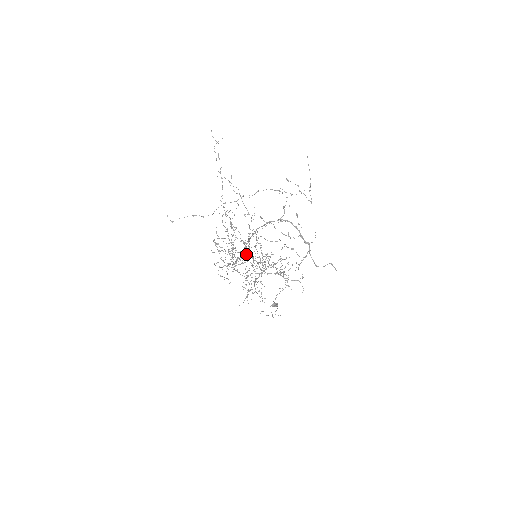
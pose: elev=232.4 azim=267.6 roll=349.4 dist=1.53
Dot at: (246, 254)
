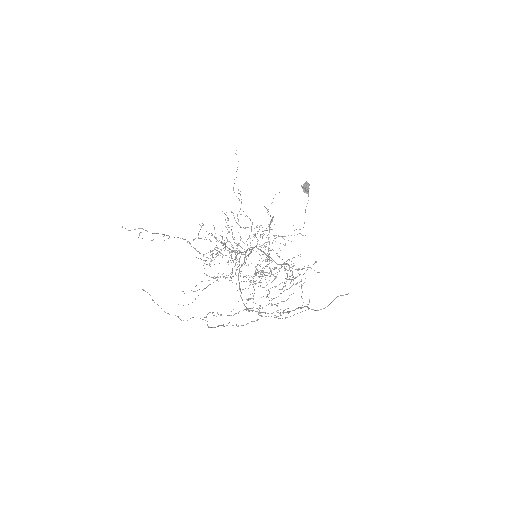
Dot at: occluded
